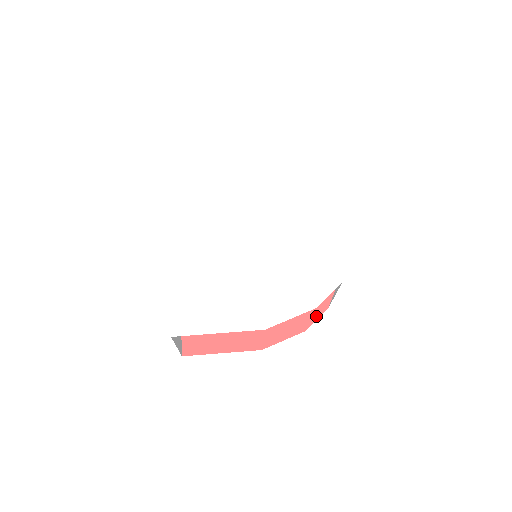
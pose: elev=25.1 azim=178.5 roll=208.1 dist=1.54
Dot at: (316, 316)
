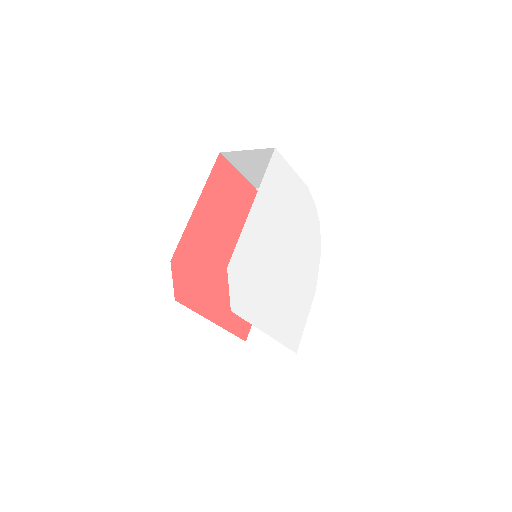
Dot at: occluded
